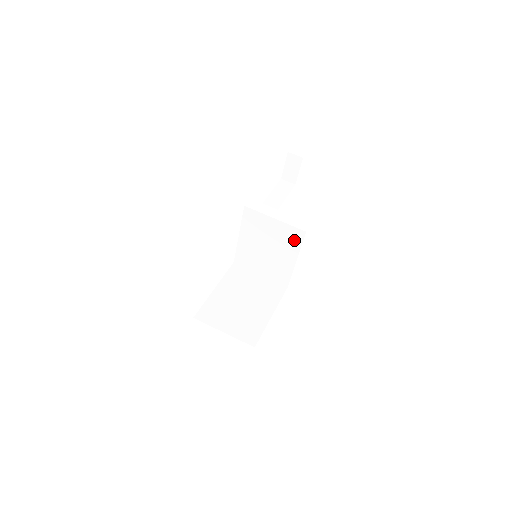
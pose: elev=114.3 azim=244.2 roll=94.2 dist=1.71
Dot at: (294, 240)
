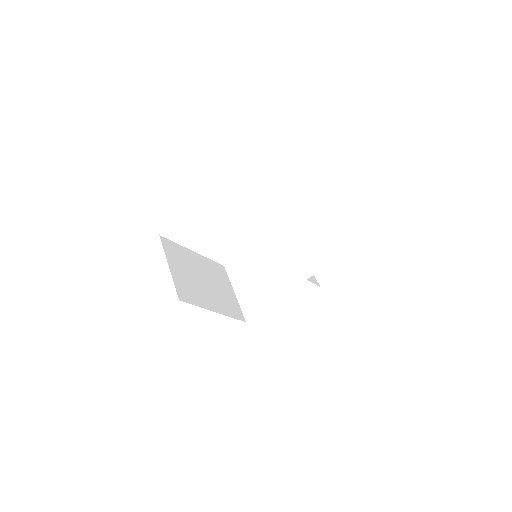
Dot at: (298, 275)
